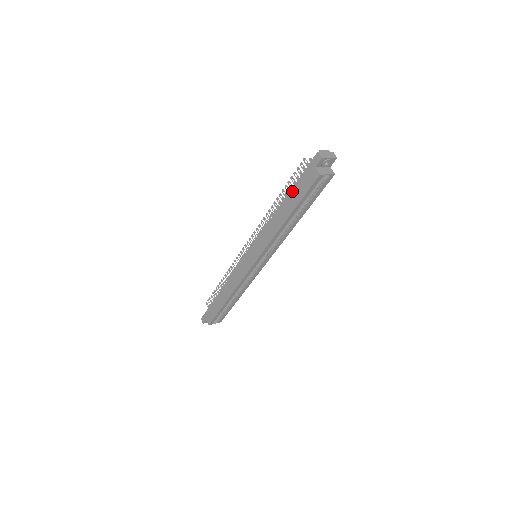
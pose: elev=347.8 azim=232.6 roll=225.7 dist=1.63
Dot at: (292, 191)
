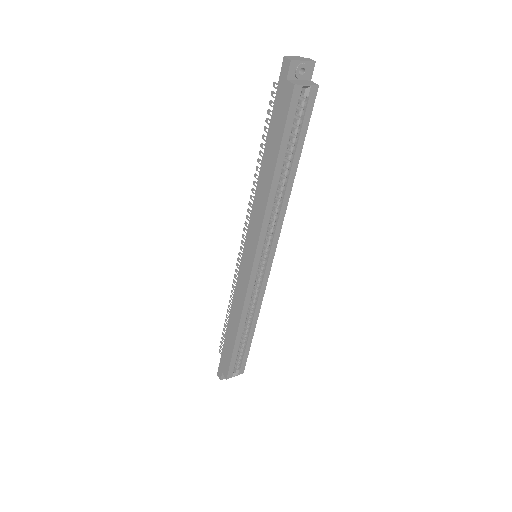
Dot at: (269, 133)
